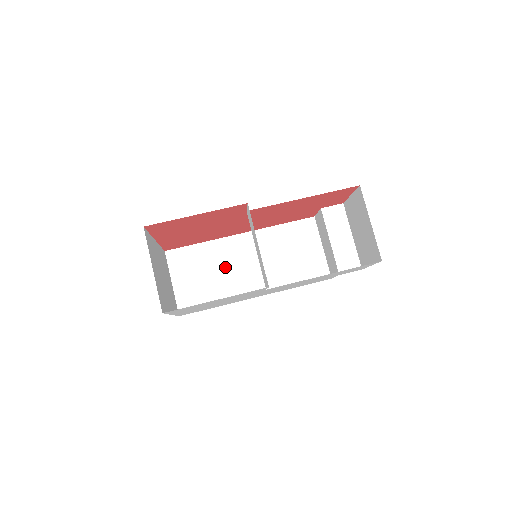
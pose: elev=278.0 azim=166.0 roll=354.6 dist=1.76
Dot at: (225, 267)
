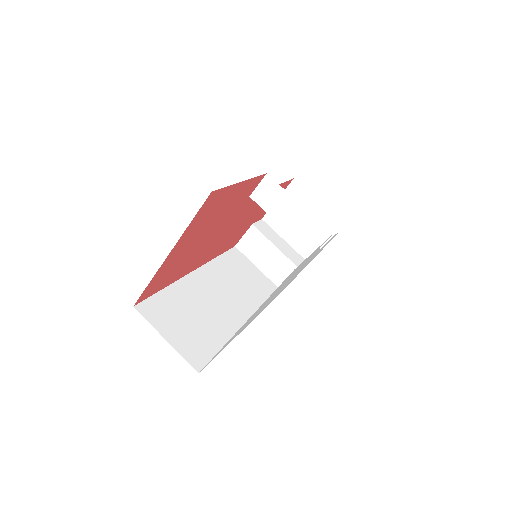
Dot at: (203, 306)
